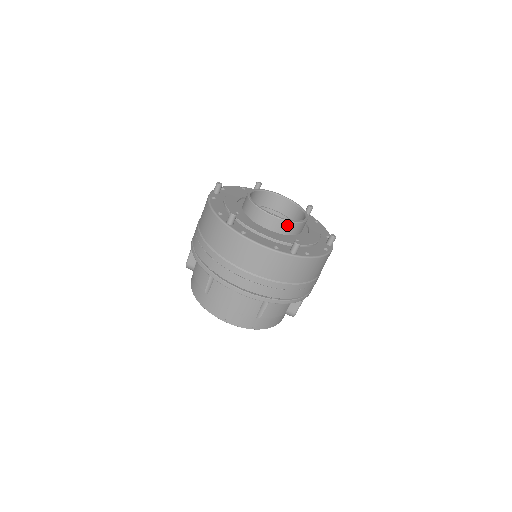
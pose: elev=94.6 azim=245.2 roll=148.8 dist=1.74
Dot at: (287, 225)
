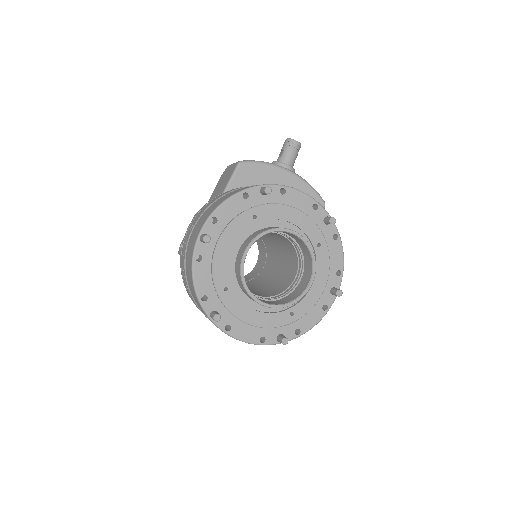
Dot at: (282, 306)
